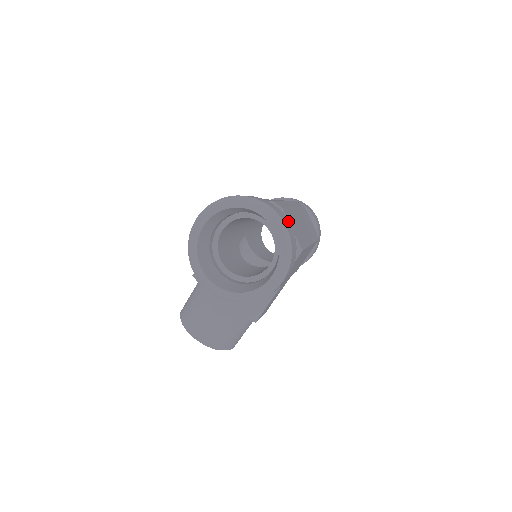
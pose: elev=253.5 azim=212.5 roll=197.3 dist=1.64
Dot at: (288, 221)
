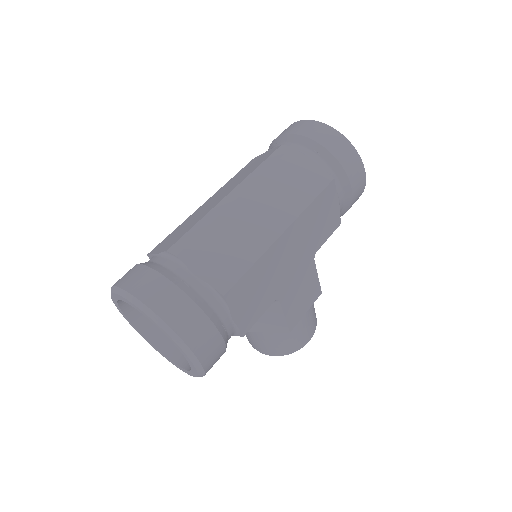
Dot at: (171, 287)
